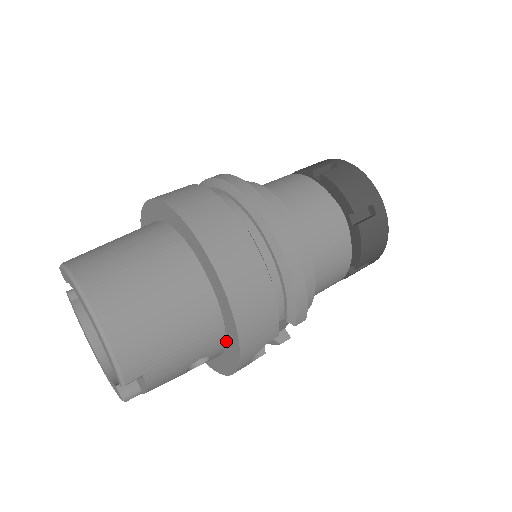
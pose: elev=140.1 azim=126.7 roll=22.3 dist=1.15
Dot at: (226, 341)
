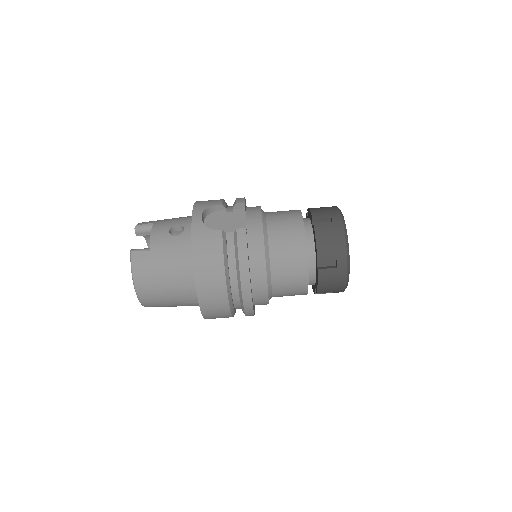
Dot at: occluded
